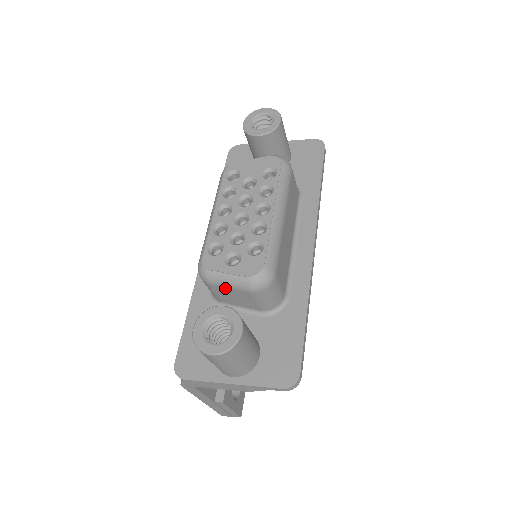
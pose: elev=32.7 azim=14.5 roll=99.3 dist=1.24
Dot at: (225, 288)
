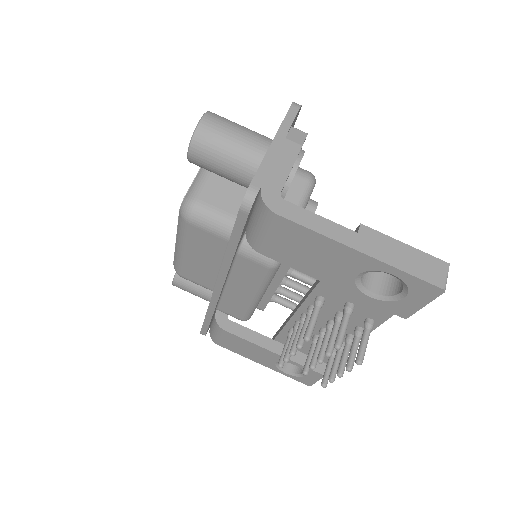
Dot at: (207, 188)
